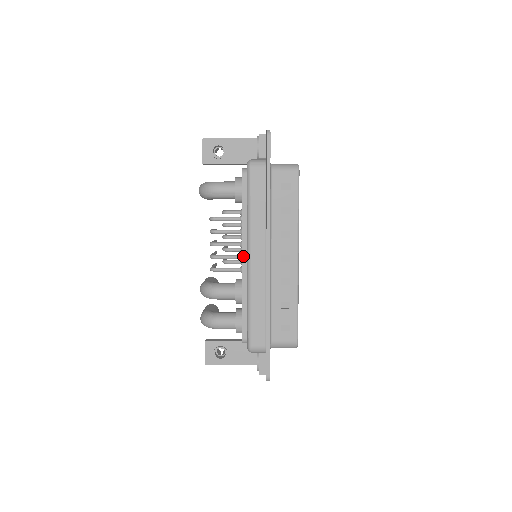
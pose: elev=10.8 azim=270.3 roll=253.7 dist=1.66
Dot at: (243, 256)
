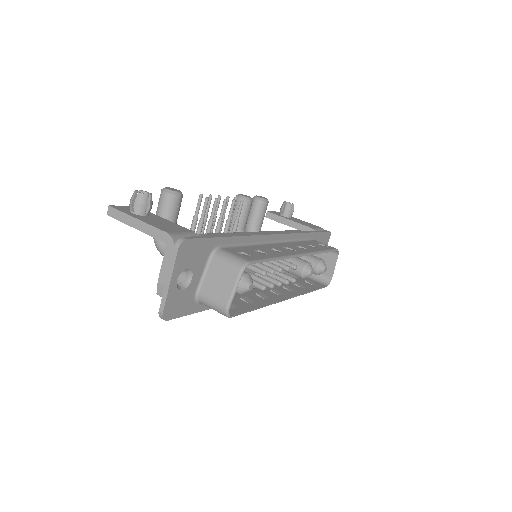
Dot at: occluded
